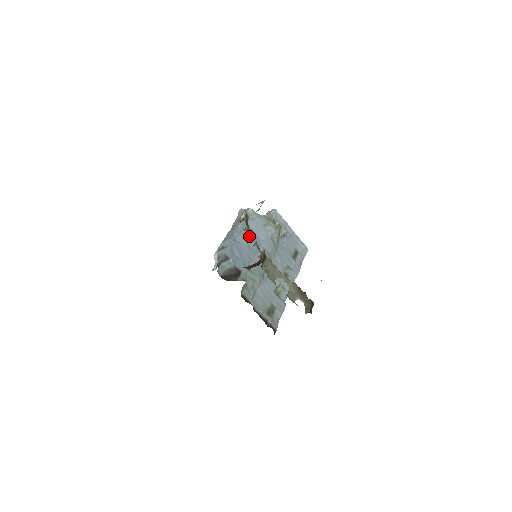
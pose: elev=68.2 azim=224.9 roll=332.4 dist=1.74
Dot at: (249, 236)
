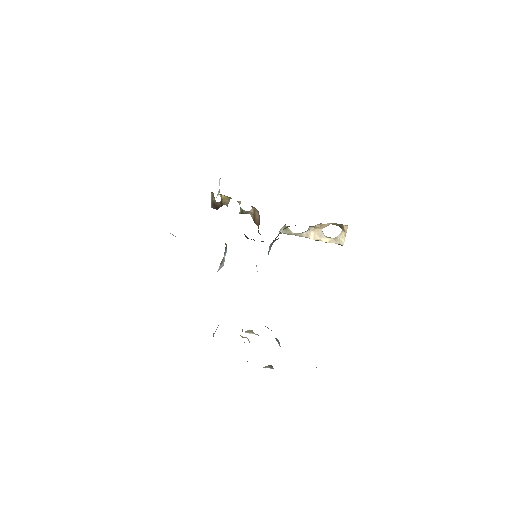
Dot at: (229, 197)
